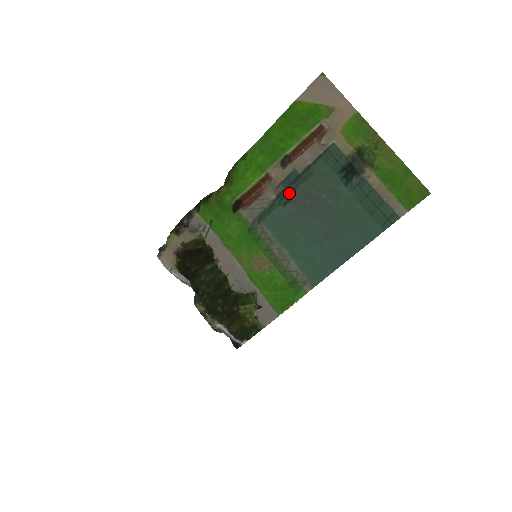
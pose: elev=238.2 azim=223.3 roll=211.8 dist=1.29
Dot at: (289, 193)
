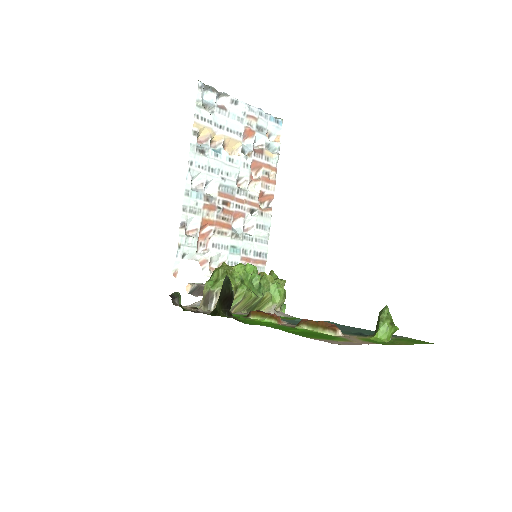
Dot at: occluded
